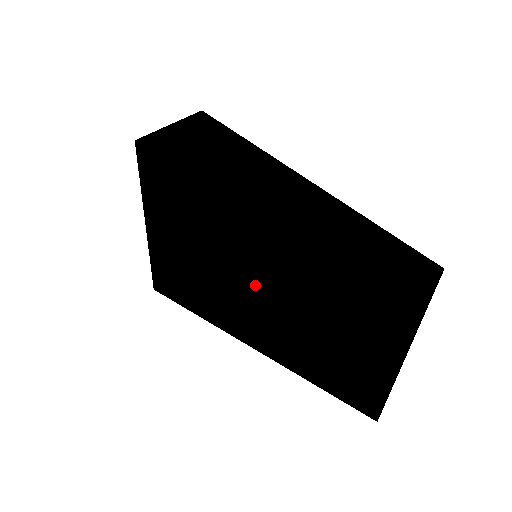
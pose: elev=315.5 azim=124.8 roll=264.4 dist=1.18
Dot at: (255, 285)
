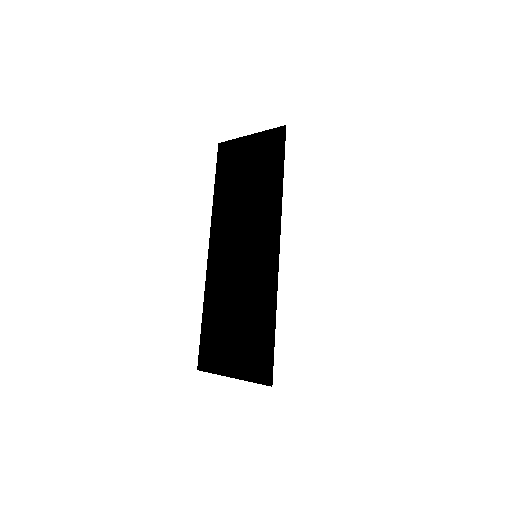
Dot at: occluded
